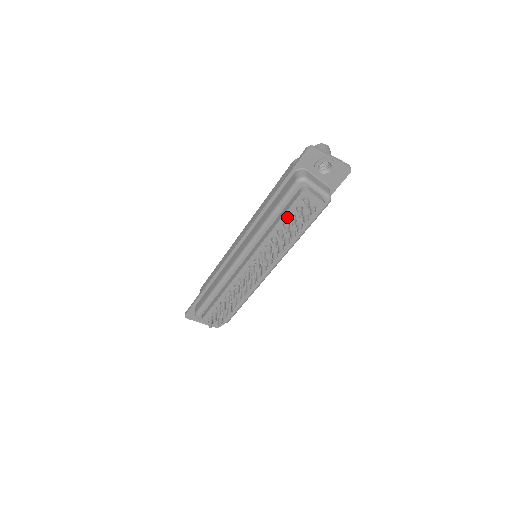
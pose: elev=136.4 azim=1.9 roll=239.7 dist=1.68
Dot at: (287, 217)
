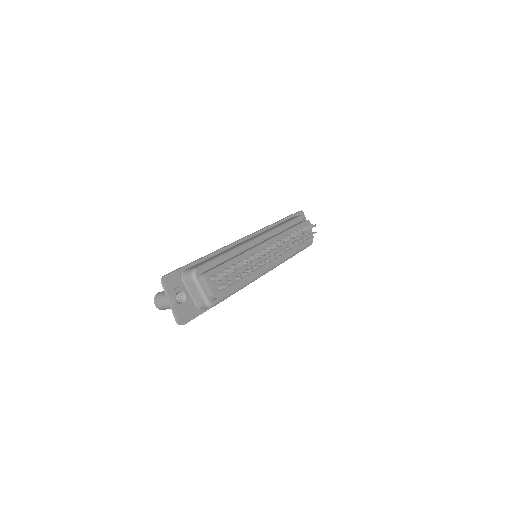
Dot at: (297, 229)
